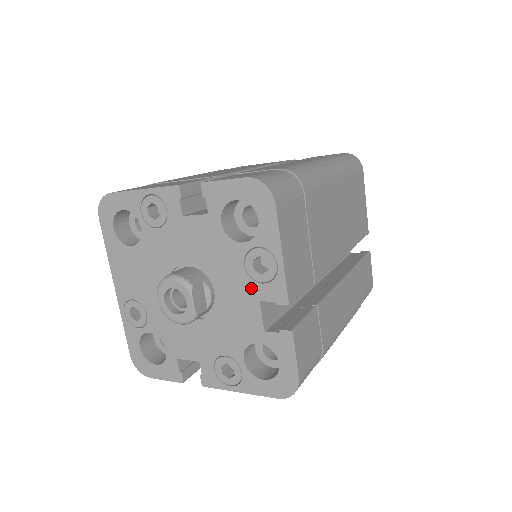
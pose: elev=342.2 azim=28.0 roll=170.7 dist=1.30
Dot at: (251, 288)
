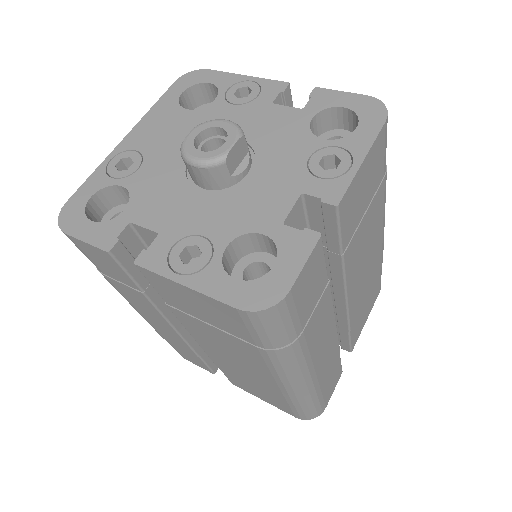
Dot at: (301, 178)
